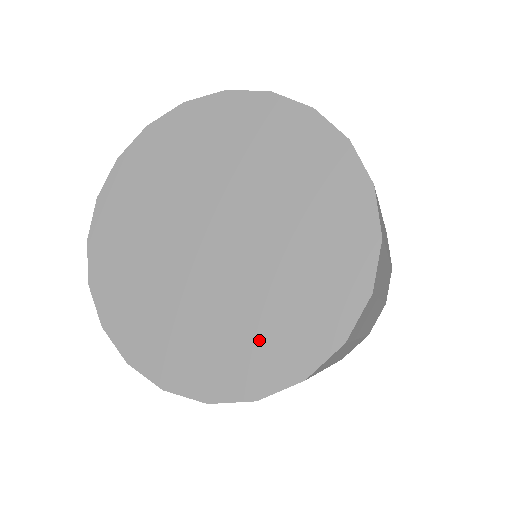
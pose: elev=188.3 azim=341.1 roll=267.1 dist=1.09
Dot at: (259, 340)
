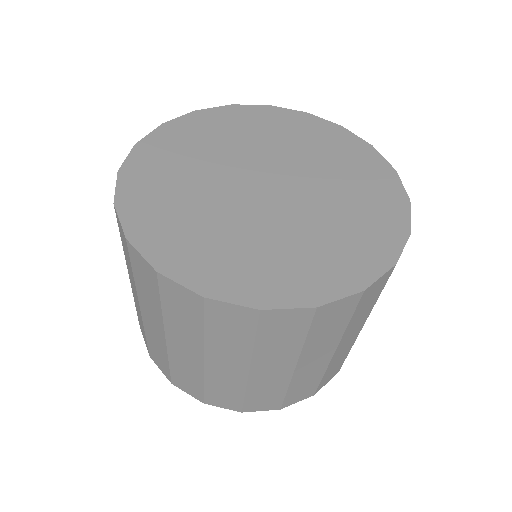
Dot at: (211, 248)
